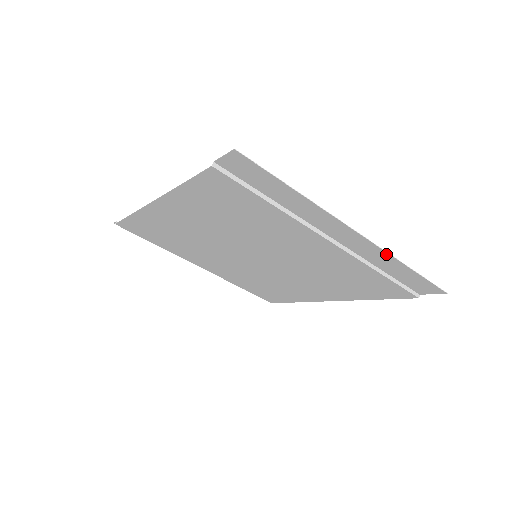
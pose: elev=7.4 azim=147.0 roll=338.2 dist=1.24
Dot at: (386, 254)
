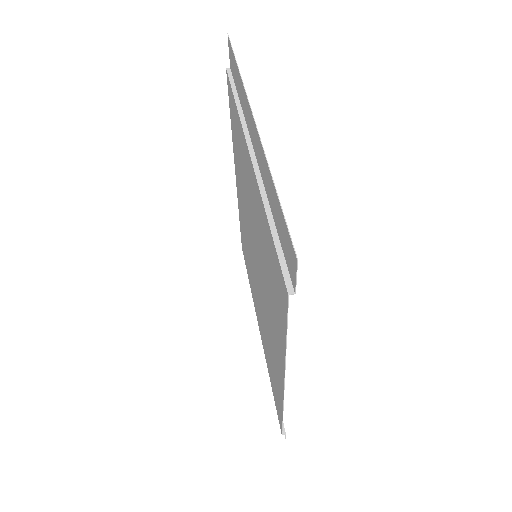
Dot at: (265, 158)
